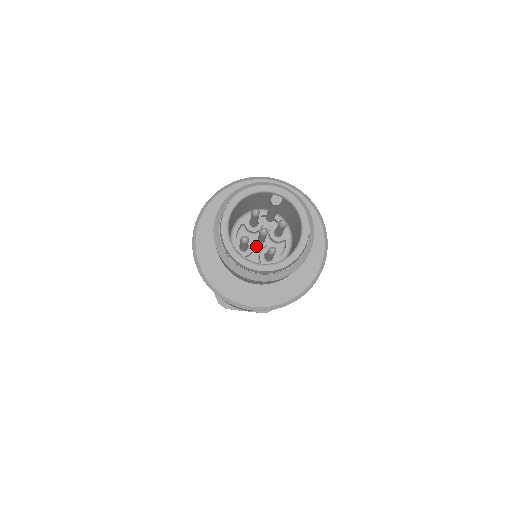
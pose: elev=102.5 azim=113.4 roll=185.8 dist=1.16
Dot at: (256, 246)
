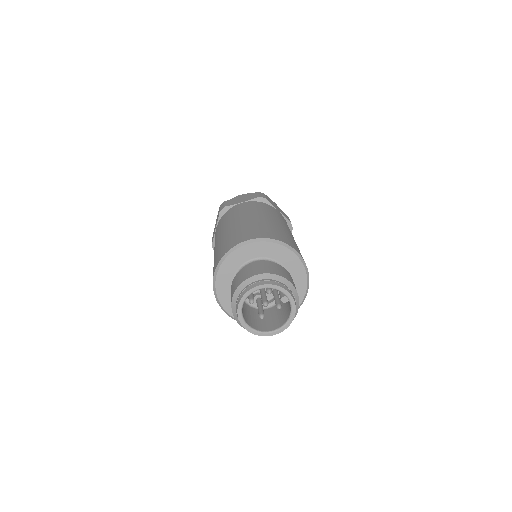
Dot at: occluded
